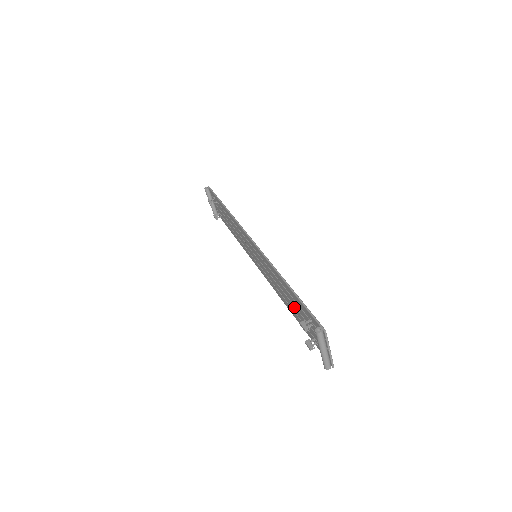
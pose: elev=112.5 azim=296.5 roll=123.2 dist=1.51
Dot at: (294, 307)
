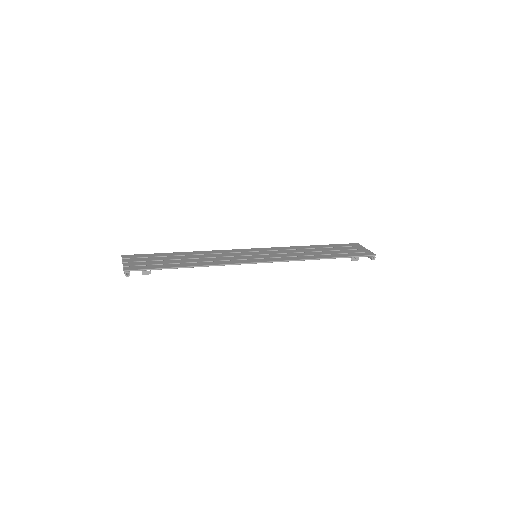
Dot at: occluded
